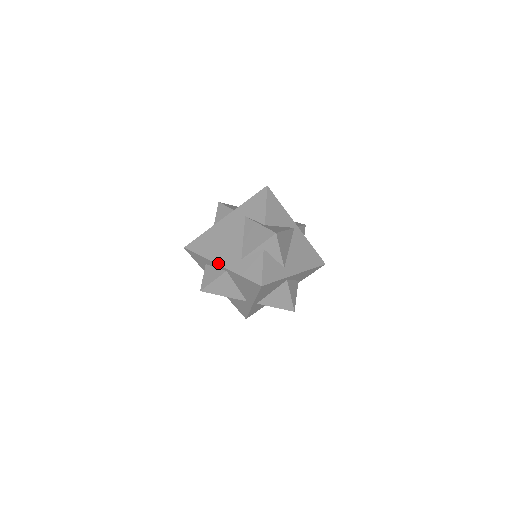
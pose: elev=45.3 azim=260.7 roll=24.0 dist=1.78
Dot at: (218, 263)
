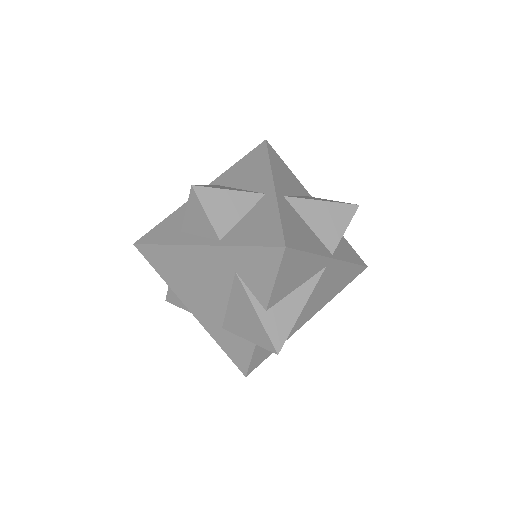
Dot at: (187, 307)
